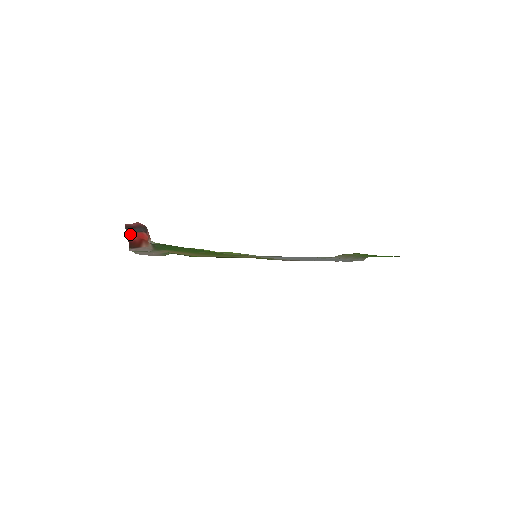
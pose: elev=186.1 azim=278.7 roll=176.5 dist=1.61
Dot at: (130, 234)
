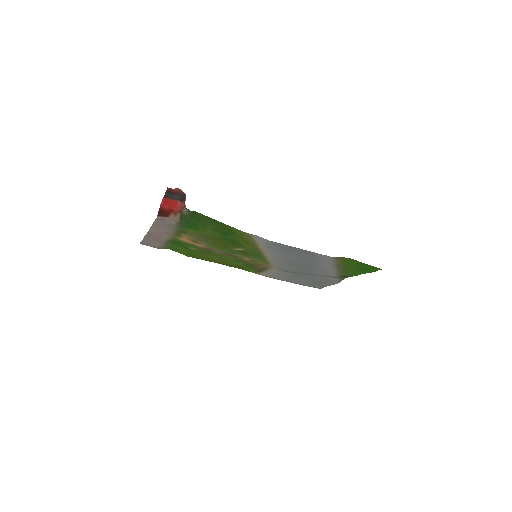
Dot at: (164, 201)
